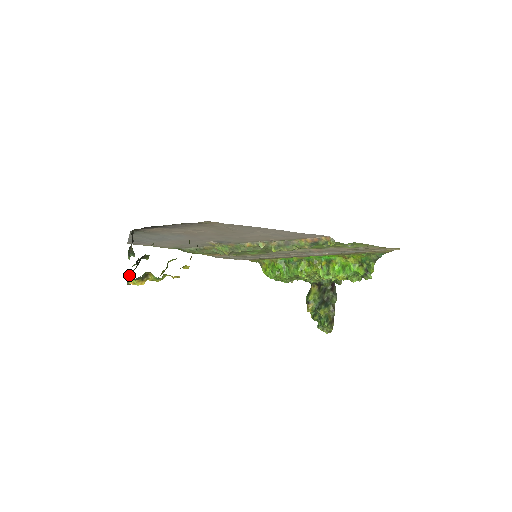
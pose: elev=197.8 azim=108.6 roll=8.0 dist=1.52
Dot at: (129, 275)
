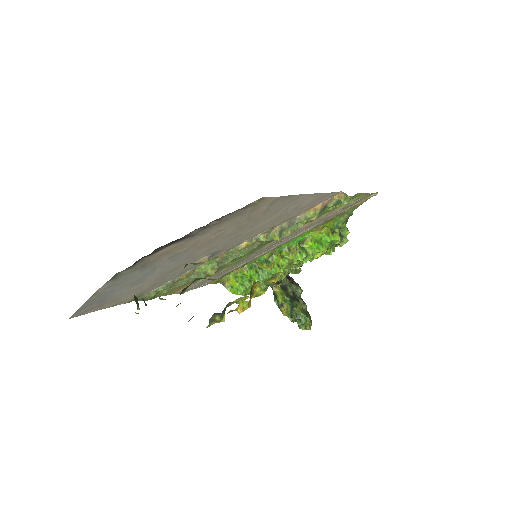
Dot at: (190, 319)
